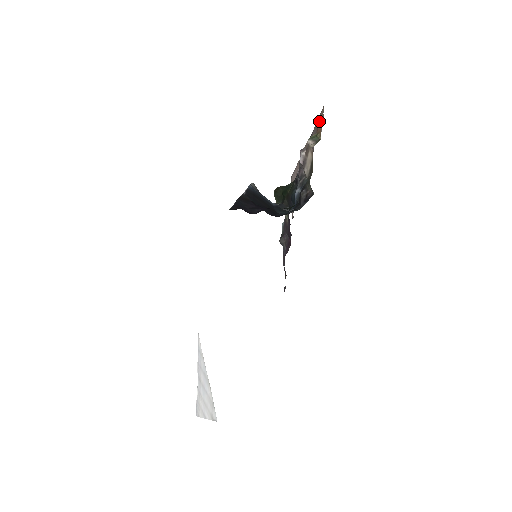
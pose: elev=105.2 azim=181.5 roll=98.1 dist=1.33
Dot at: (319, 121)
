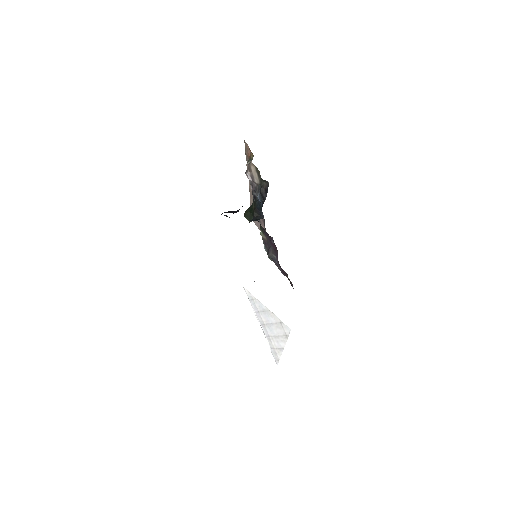
Dot at: (247, 152)
